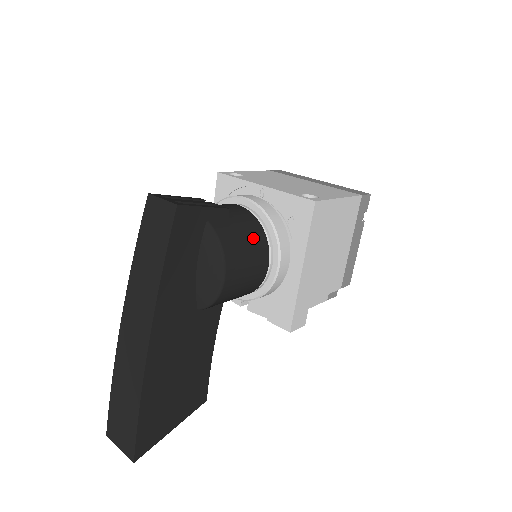
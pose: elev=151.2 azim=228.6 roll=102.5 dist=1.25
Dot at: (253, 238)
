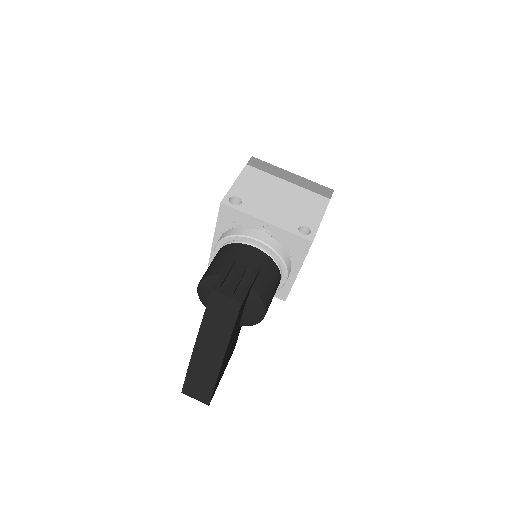
Dot at: (274, 278)
